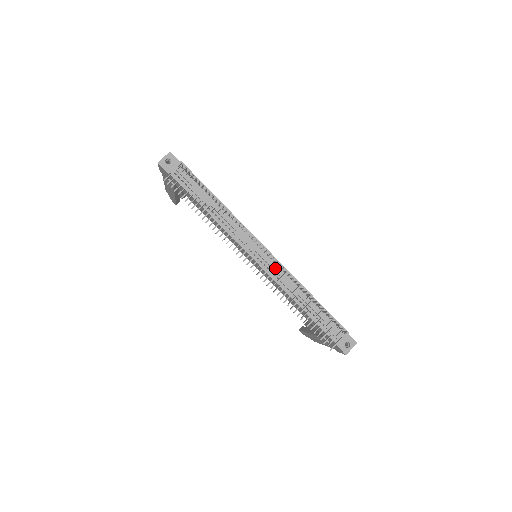
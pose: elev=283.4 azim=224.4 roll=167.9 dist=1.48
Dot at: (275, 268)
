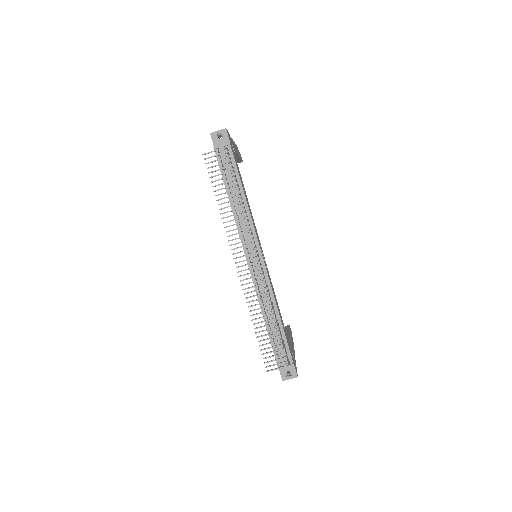
Dot at: (260, 278)
